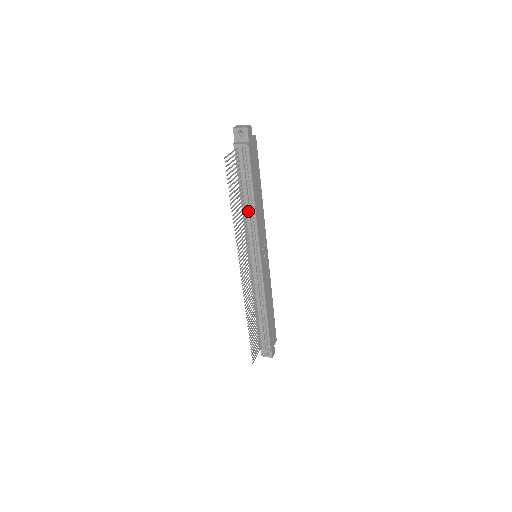
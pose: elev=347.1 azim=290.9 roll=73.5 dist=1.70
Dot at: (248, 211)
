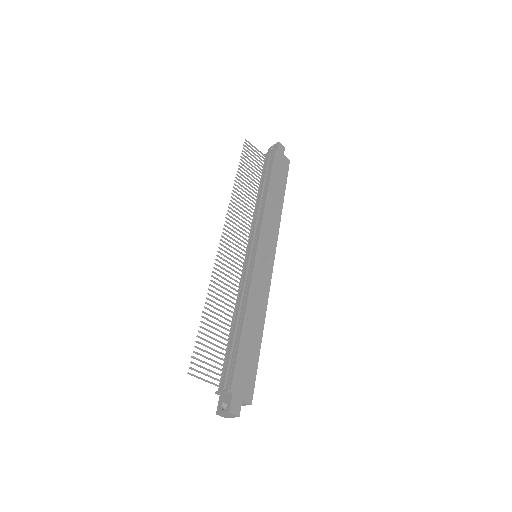
Dot at: (259, 202)
